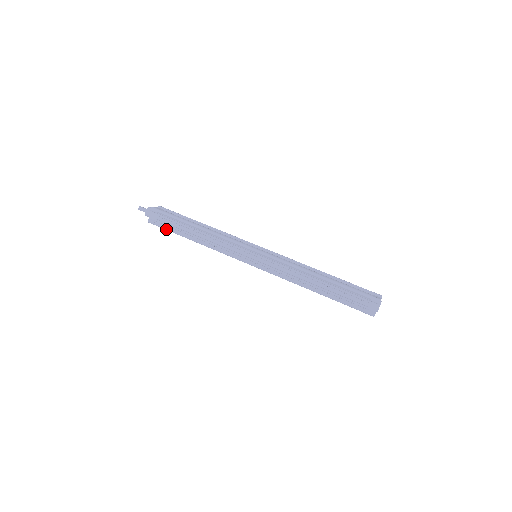
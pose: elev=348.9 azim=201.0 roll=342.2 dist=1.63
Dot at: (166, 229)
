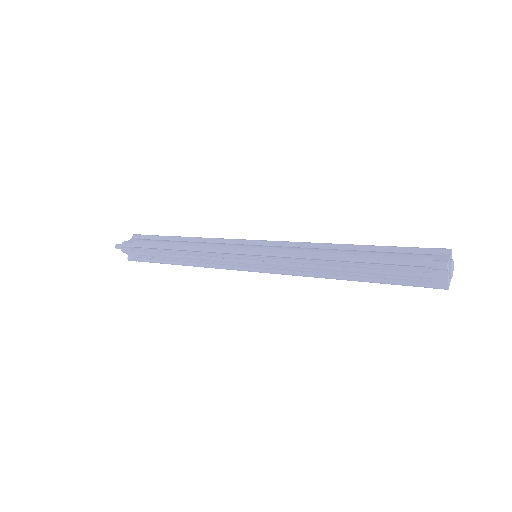
Dot at: (149, 262)
